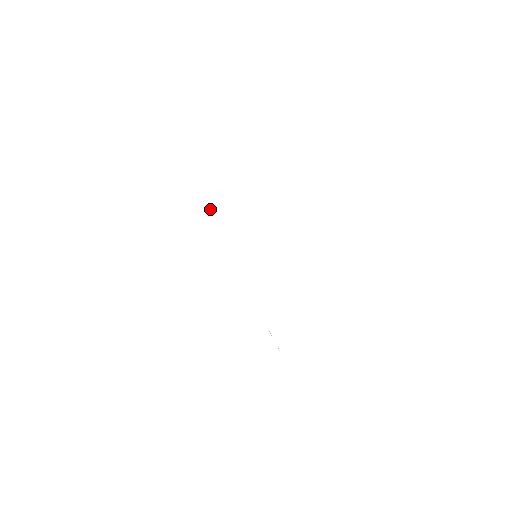
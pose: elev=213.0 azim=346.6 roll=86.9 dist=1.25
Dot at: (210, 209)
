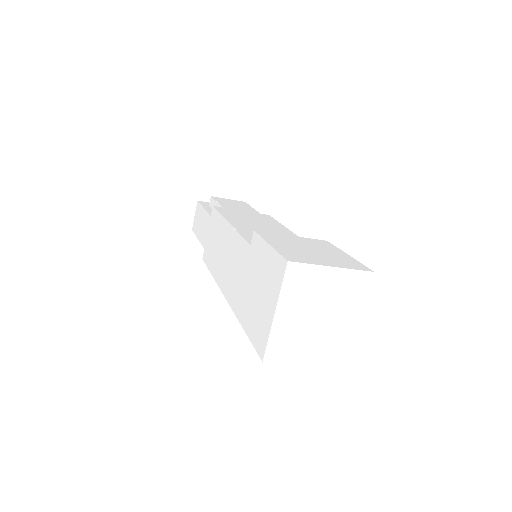
Dot at: occluded
